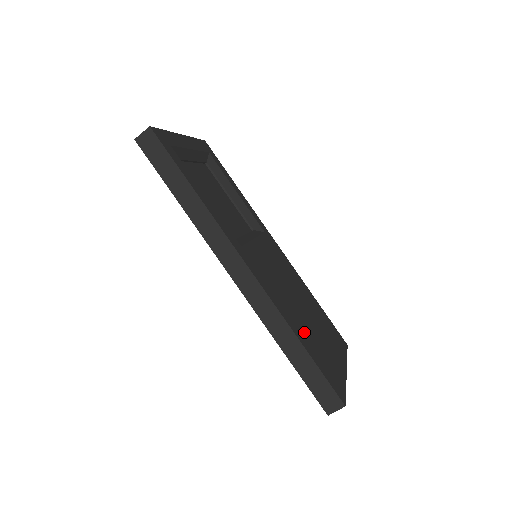
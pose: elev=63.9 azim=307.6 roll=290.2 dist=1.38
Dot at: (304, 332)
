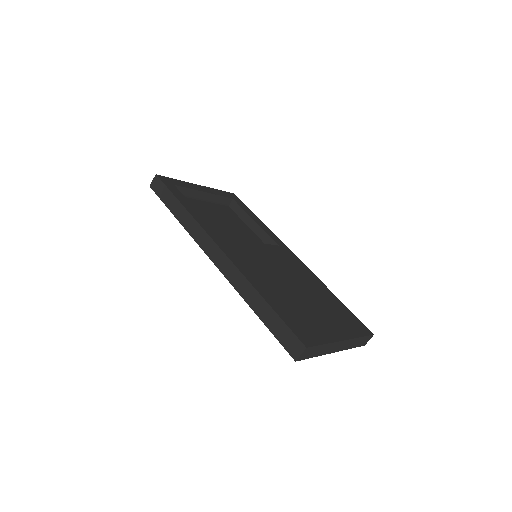
Dot at: (278, 297)
